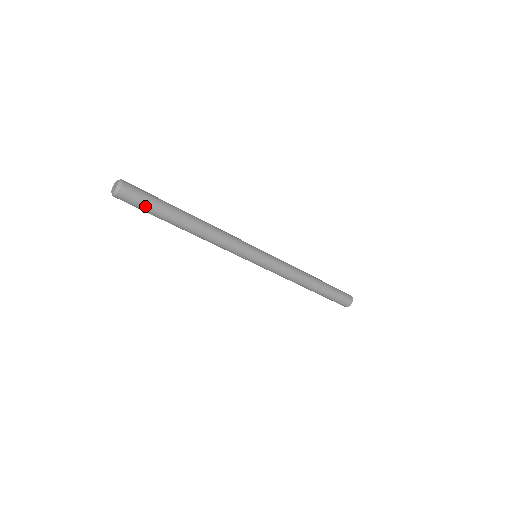
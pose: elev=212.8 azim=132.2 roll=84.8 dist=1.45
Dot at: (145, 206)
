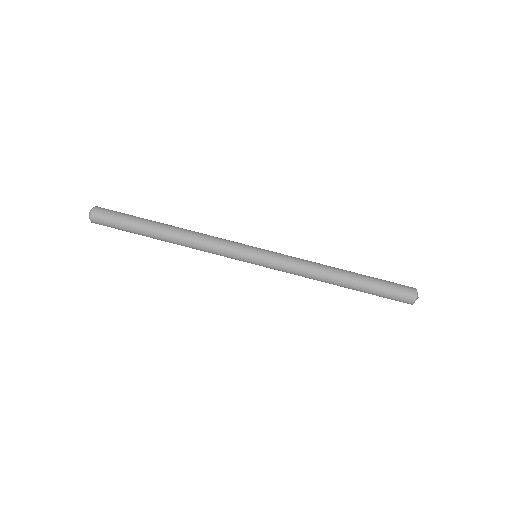
Dot at: (118, 219)
